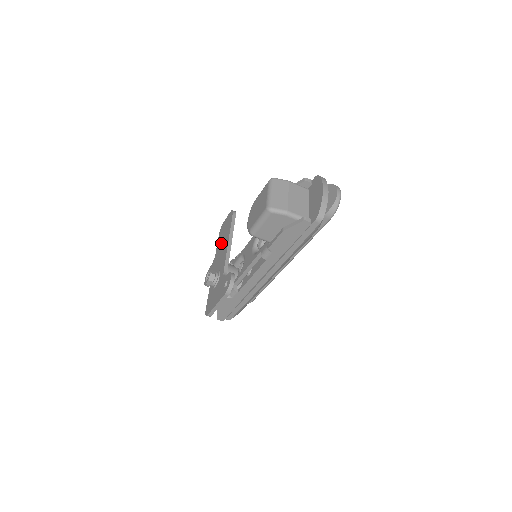
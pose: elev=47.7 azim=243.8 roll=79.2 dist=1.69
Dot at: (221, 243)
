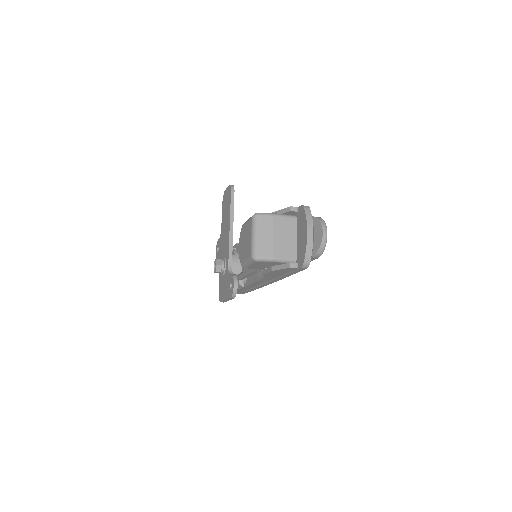
Dot at: (224, 221)
